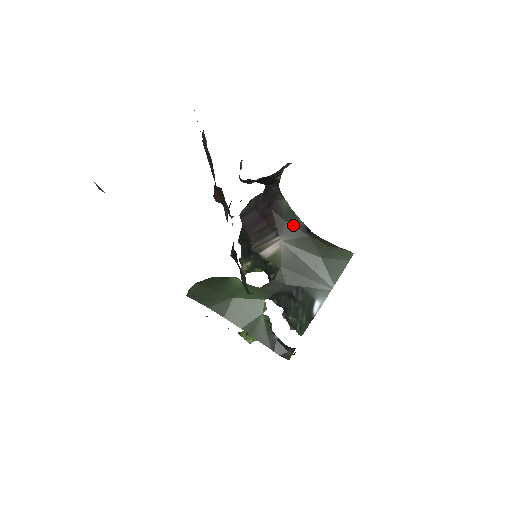
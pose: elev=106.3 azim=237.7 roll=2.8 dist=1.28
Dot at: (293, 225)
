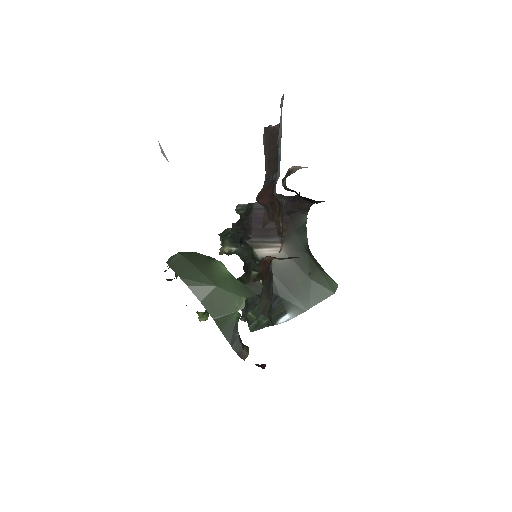
Dot at: (299, 239)
